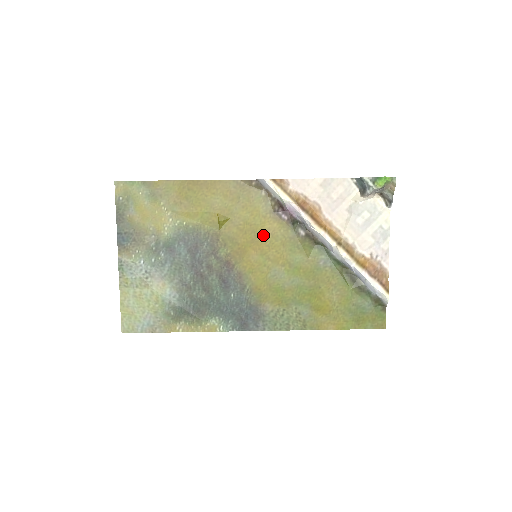
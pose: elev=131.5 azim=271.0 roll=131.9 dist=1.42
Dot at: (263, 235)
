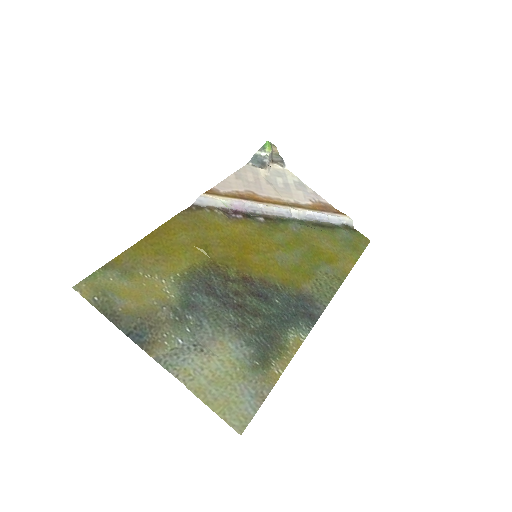
Dot at: (242, 239)
